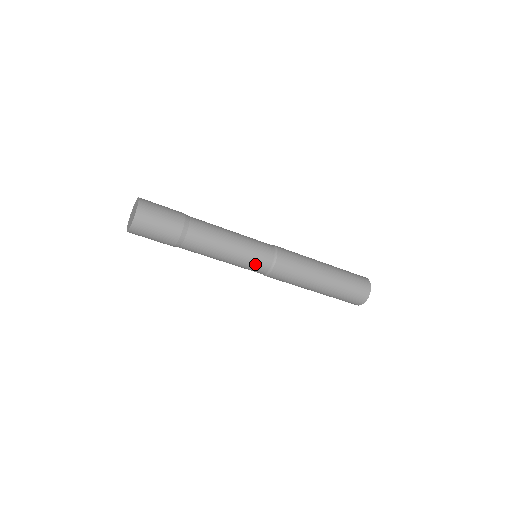
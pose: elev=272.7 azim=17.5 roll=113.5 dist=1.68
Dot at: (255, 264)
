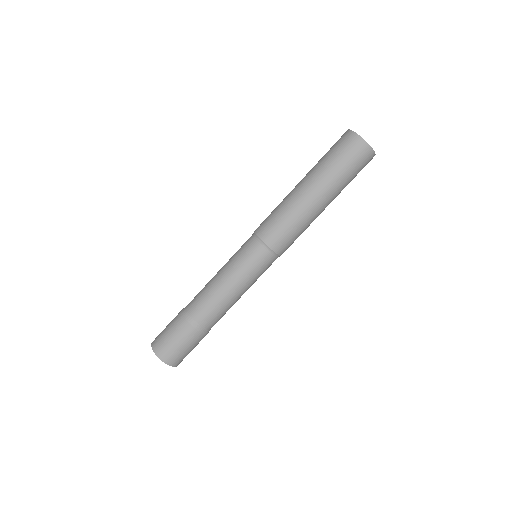
Dot at: (254, 263)
